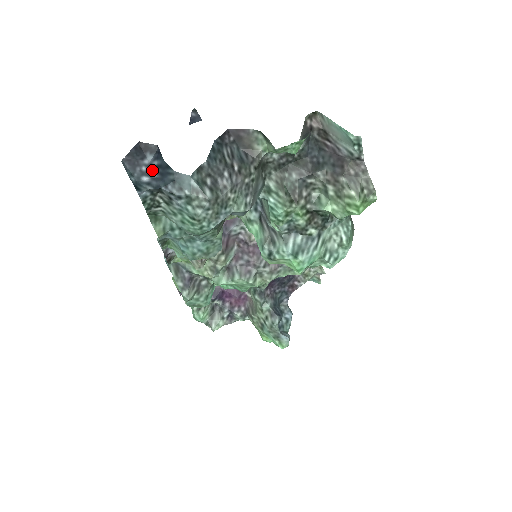
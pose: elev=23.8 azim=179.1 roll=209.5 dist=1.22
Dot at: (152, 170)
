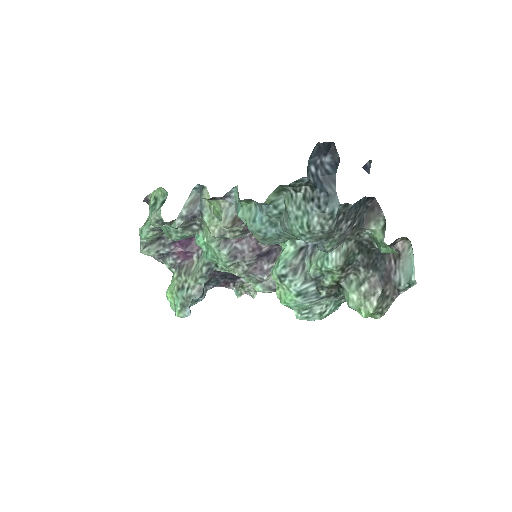
Dot at: (321, 168)
